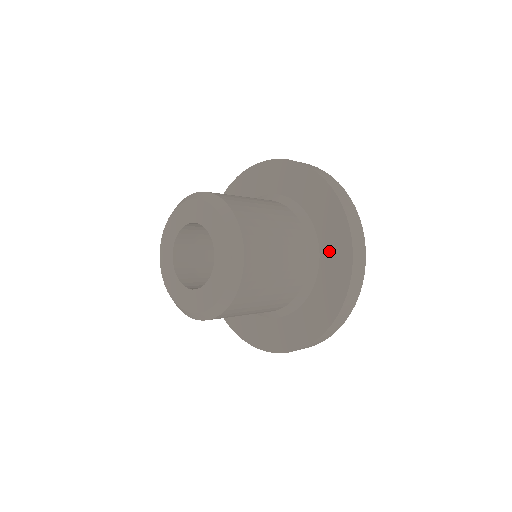
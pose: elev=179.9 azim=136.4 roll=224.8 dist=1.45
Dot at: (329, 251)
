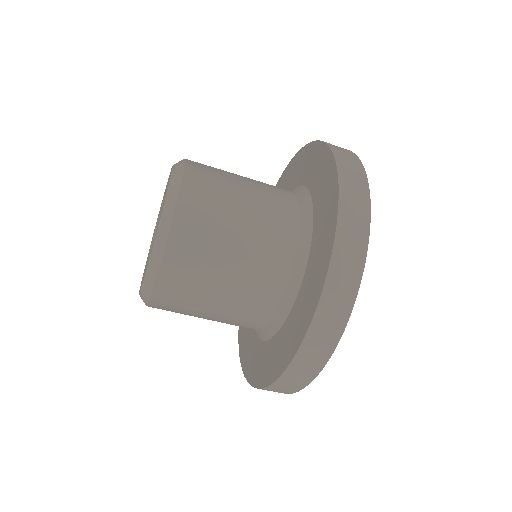
Dot at: (314, 257)
